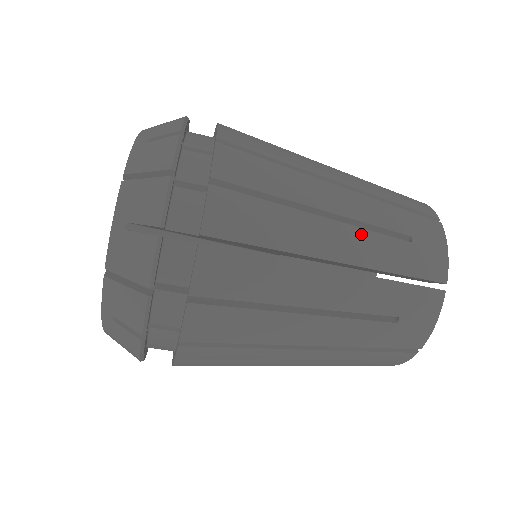
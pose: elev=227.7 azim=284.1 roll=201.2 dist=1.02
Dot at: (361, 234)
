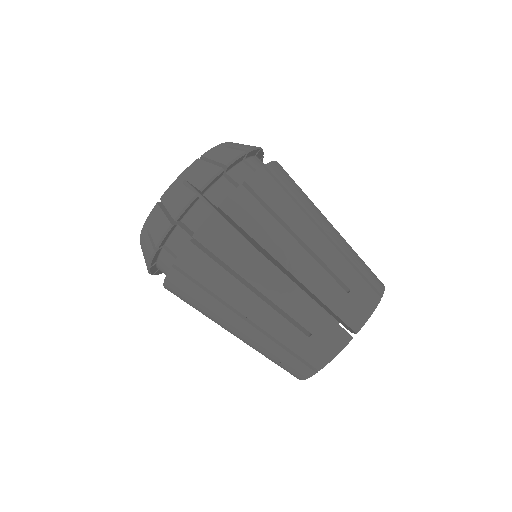
Dot at: occluded
